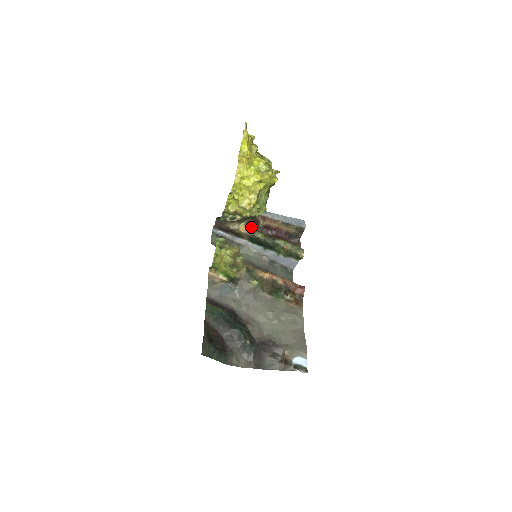
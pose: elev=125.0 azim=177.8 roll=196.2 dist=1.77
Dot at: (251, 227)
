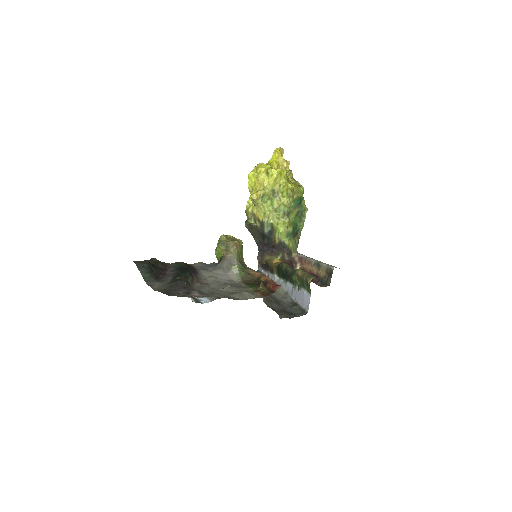
Dot at: (283, 261)
